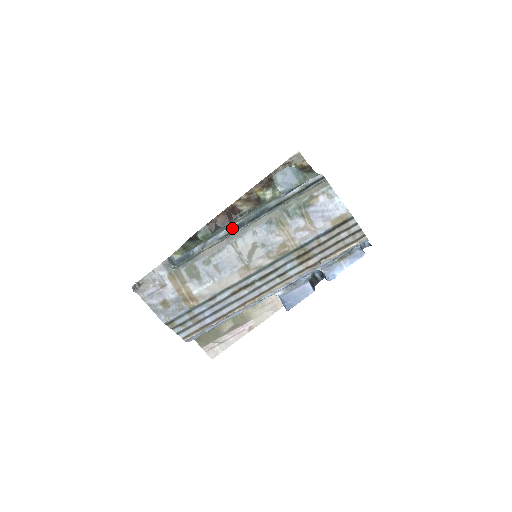
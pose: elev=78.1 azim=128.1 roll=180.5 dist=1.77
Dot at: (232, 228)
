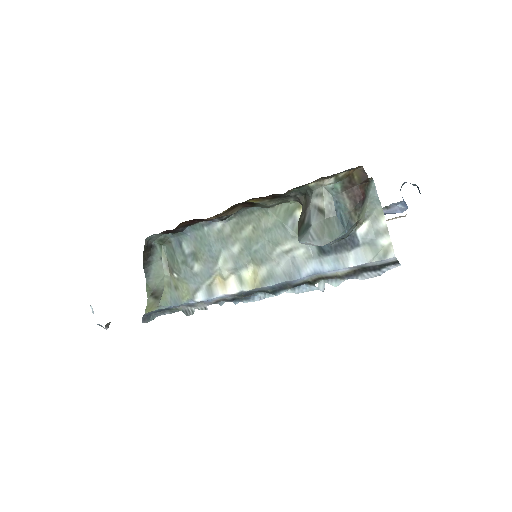
Dot at: (233, 296)
